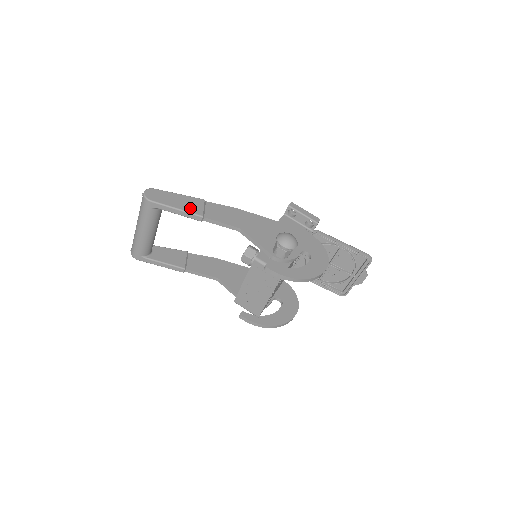
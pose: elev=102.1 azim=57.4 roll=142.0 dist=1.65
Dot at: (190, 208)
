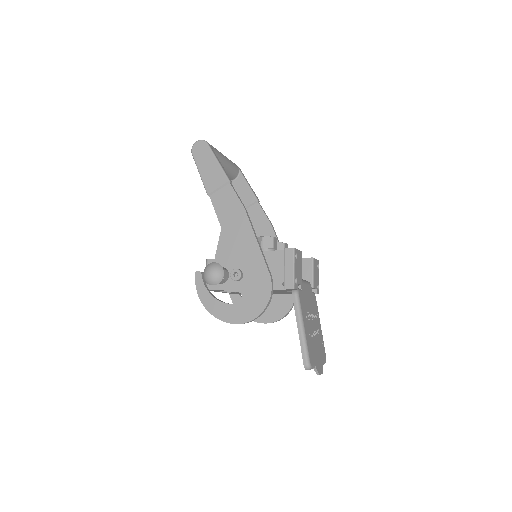
Dot at: (208, 180)
